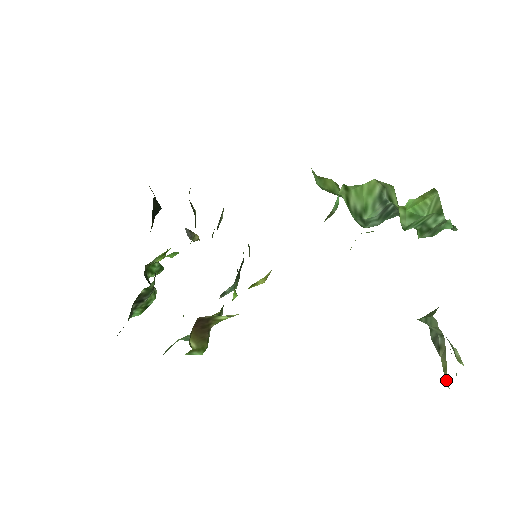
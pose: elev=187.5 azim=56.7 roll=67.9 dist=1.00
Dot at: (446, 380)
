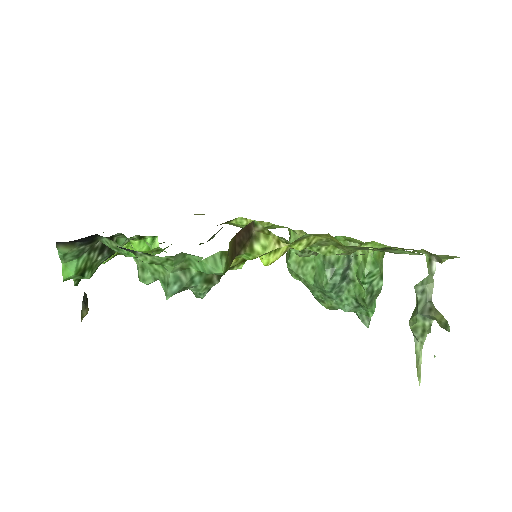
Dot at: (447, 323)
